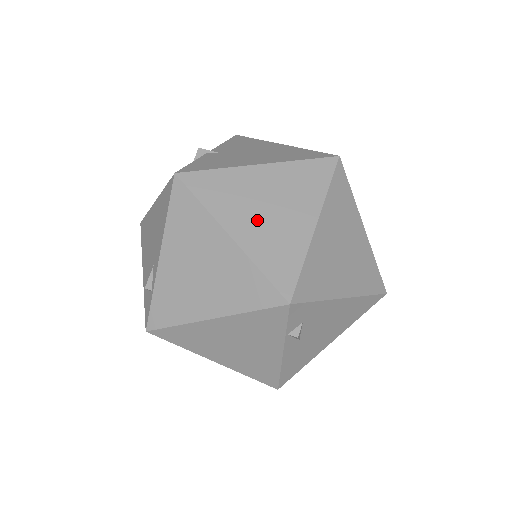
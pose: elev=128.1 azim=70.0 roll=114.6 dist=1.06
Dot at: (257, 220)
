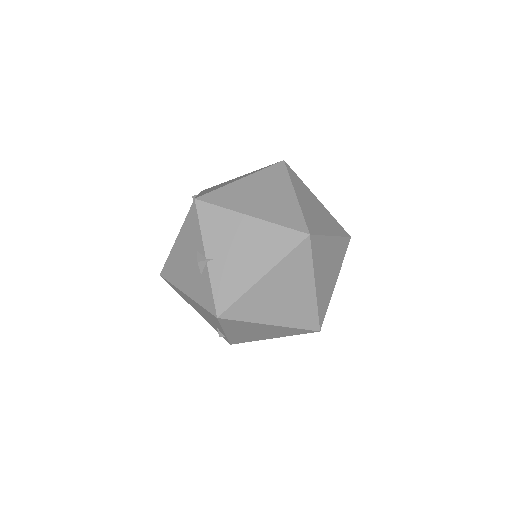
Dot at: (281, 308)
